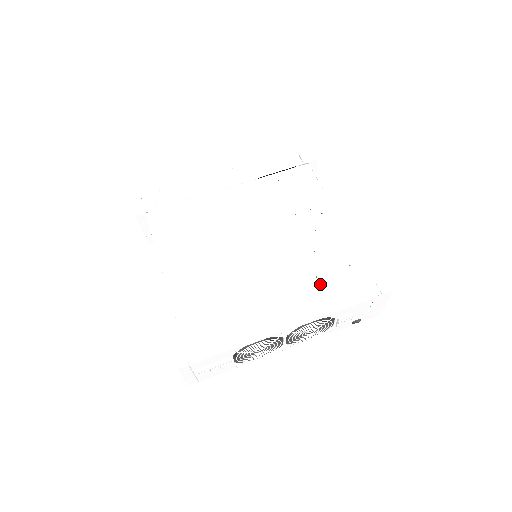
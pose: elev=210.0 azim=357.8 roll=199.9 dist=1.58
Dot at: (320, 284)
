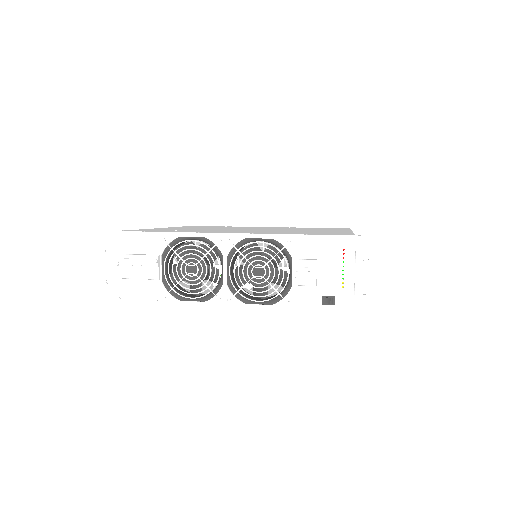
Dot at: (292, 232)
